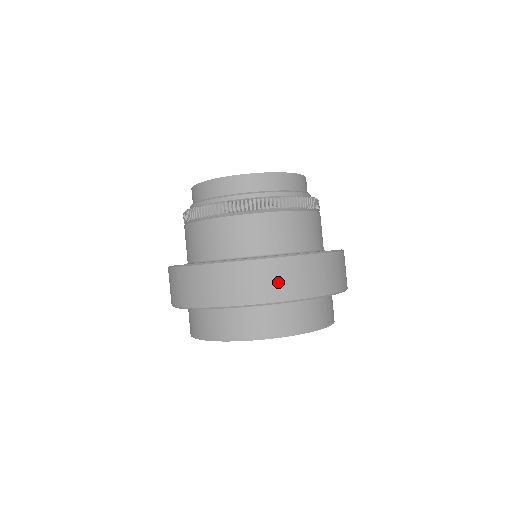
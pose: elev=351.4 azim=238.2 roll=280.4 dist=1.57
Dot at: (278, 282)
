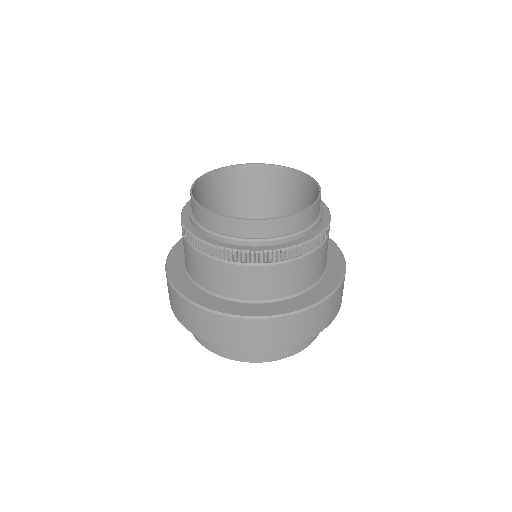
Dot at: (292, 332)
